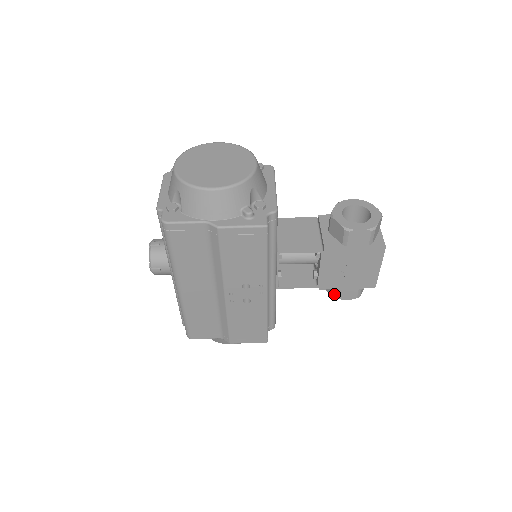
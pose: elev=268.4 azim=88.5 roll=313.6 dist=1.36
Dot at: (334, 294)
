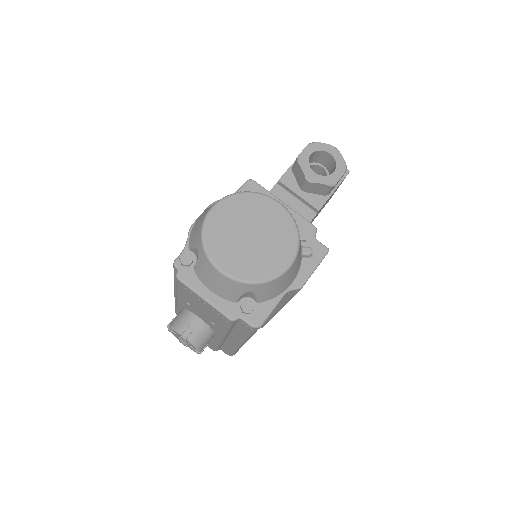
Dot at: occluded
